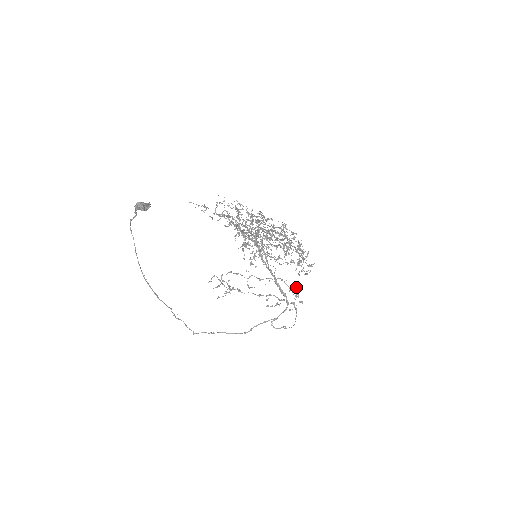
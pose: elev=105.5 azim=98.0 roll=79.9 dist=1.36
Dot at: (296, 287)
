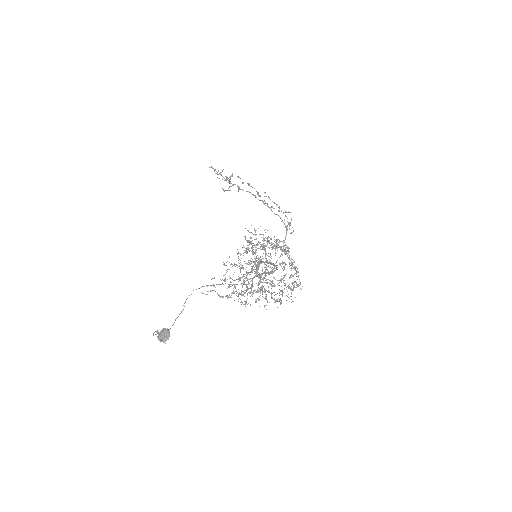
Dot at: occluded
